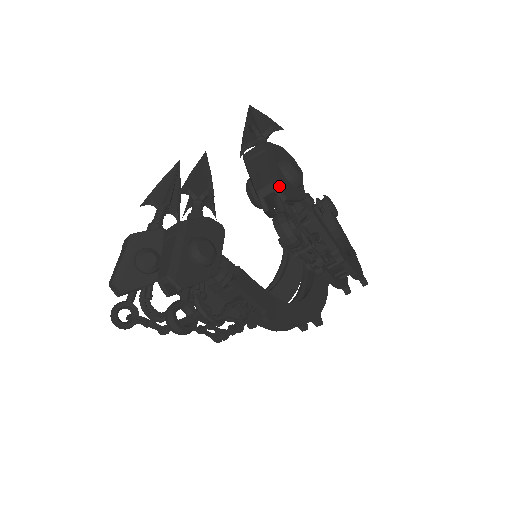
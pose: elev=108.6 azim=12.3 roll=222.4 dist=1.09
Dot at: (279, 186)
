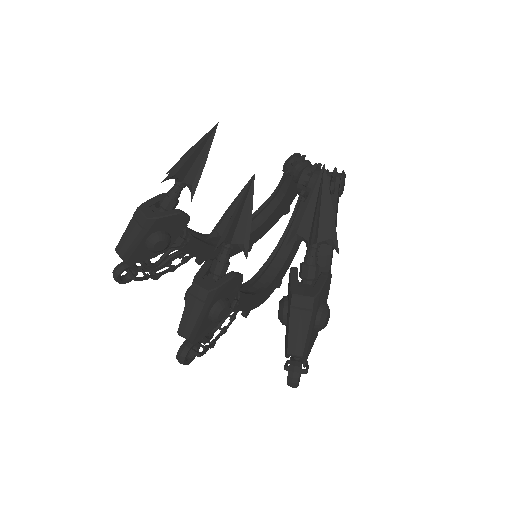
Dot at: (306, 354)
